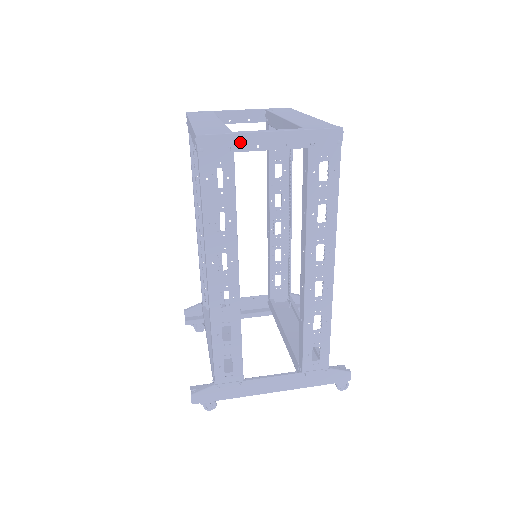
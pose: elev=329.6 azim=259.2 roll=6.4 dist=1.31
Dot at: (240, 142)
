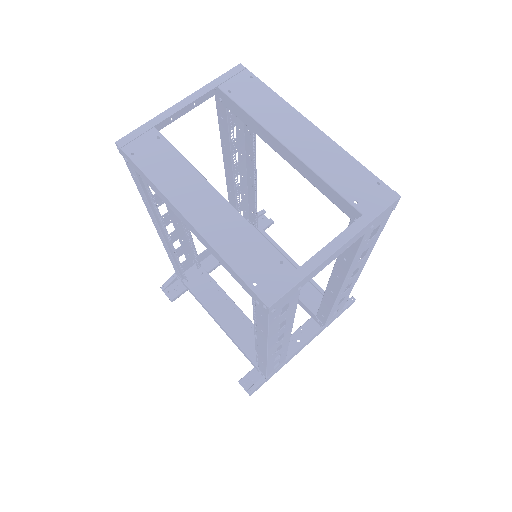
Dot at: (309, 278)
